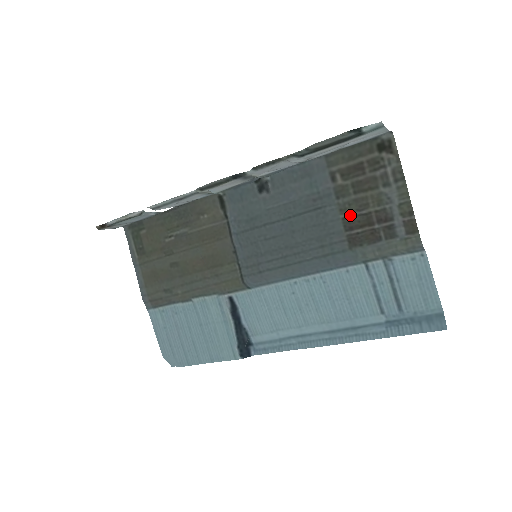
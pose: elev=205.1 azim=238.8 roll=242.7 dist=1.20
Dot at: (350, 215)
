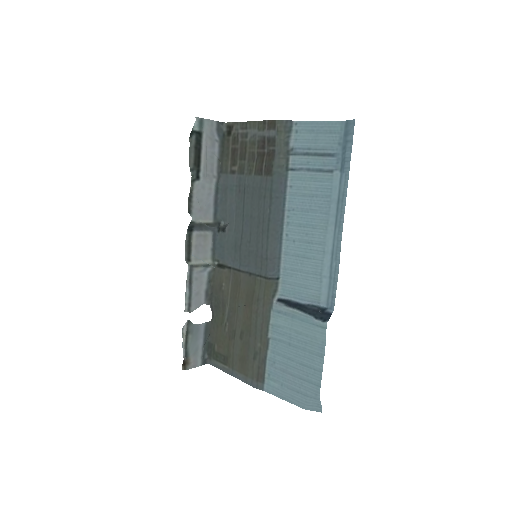
Dot at: (254, 168)
